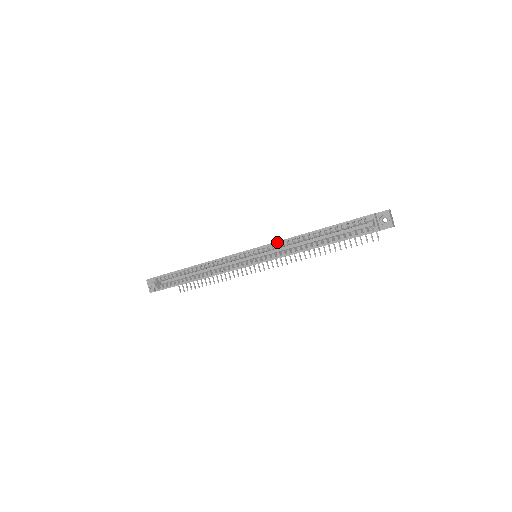
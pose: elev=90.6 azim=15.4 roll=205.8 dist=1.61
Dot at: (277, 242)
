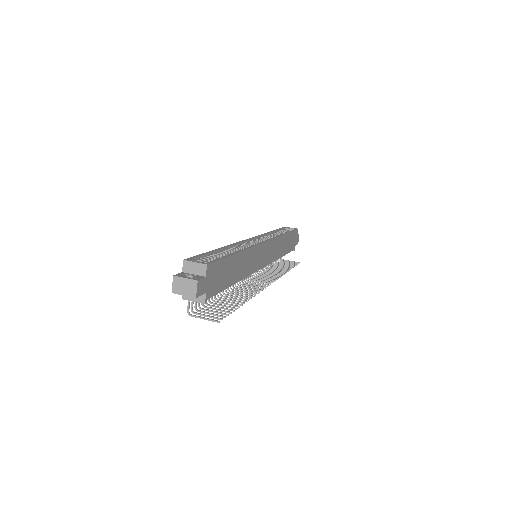
Dot at: (261, 234)
